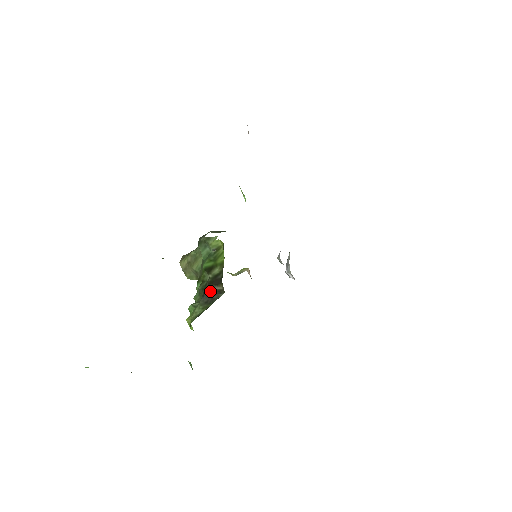
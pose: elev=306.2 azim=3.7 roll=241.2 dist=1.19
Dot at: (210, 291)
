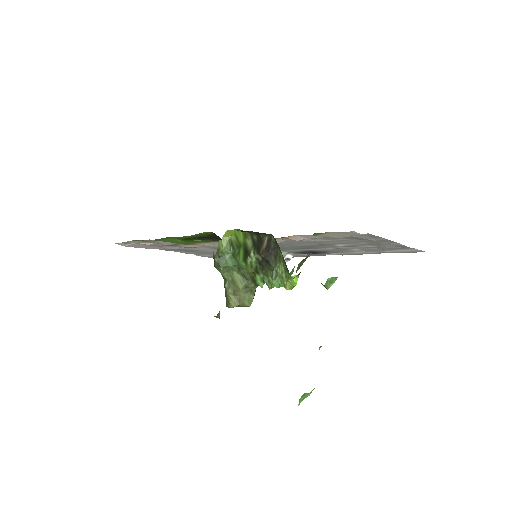
Dot at: (266, 251)
